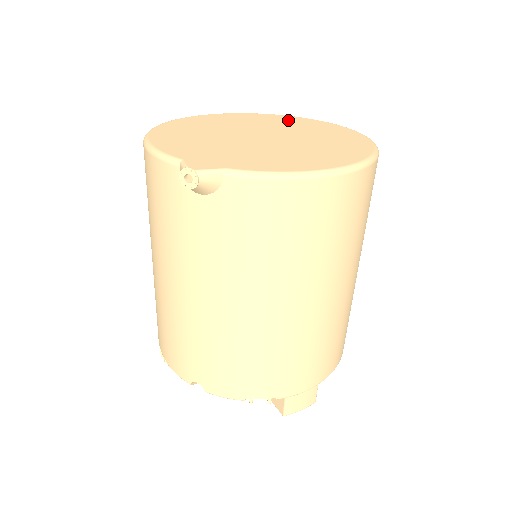
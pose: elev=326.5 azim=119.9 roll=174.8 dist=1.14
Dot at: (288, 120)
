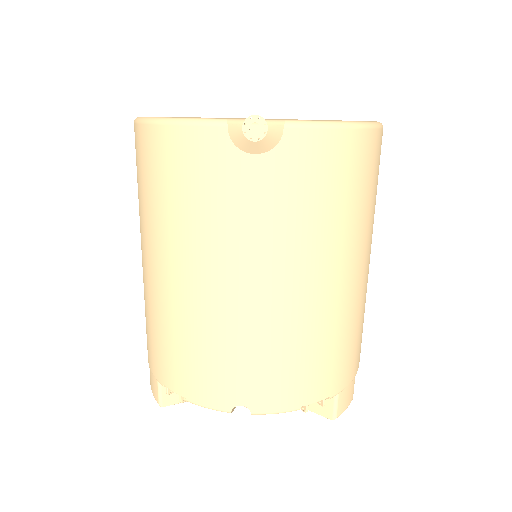
Dot at: occluded
